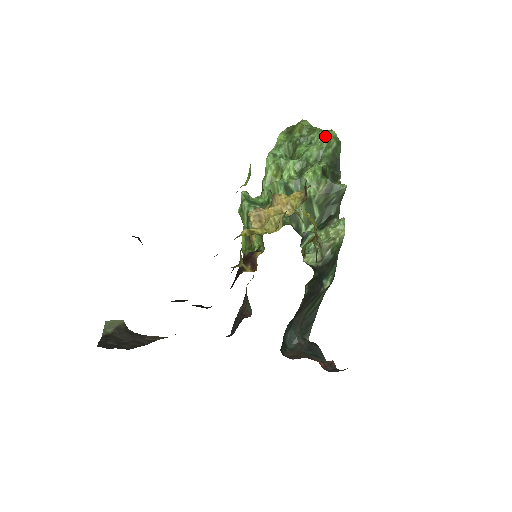
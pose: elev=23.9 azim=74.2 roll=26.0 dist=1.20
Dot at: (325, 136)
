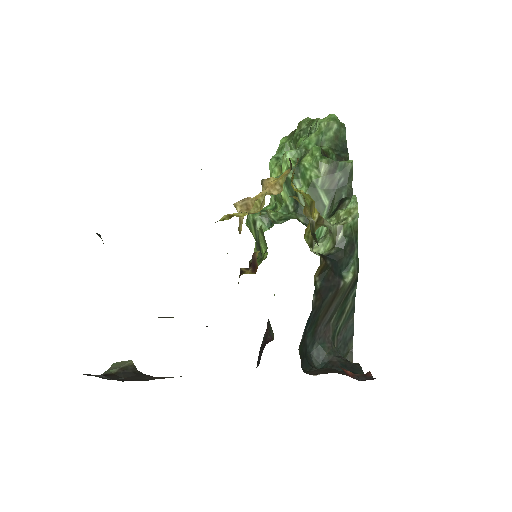
Dot at: (323, 120)
